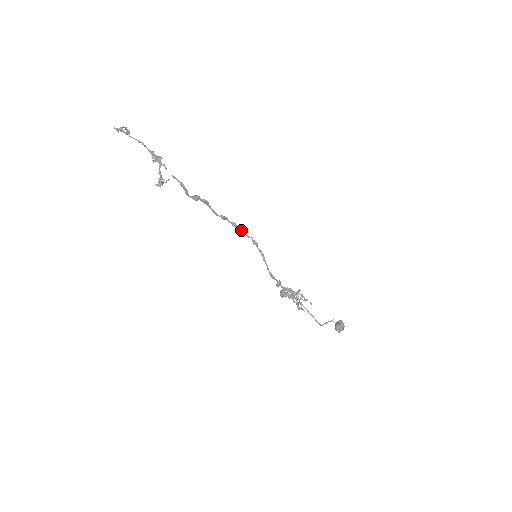
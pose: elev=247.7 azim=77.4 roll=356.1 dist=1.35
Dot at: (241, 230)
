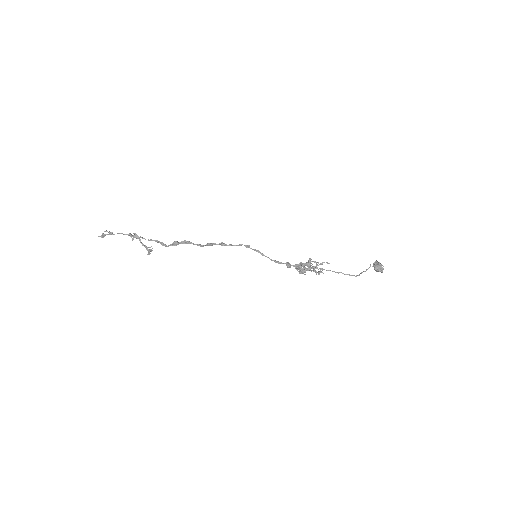
Dot at: (231, 244)
